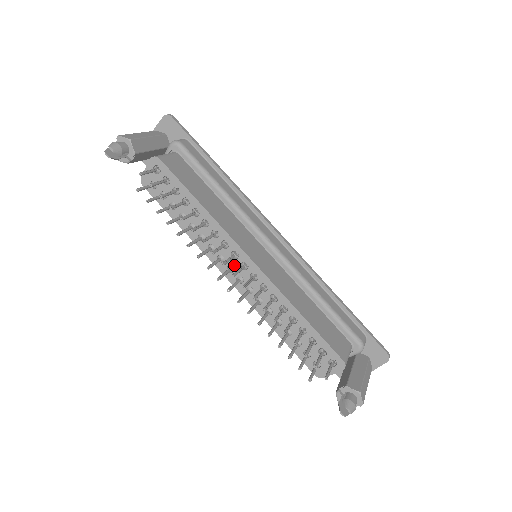
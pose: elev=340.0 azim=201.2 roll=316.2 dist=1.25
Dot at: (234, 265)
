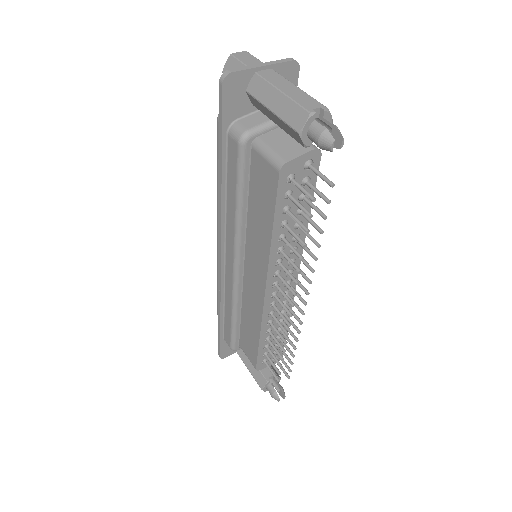
Dot at: occluded
